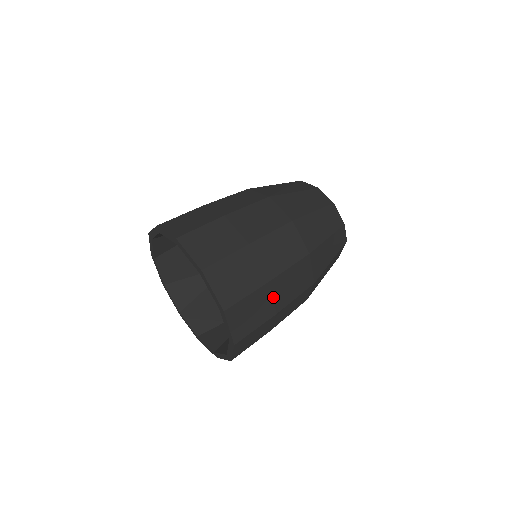
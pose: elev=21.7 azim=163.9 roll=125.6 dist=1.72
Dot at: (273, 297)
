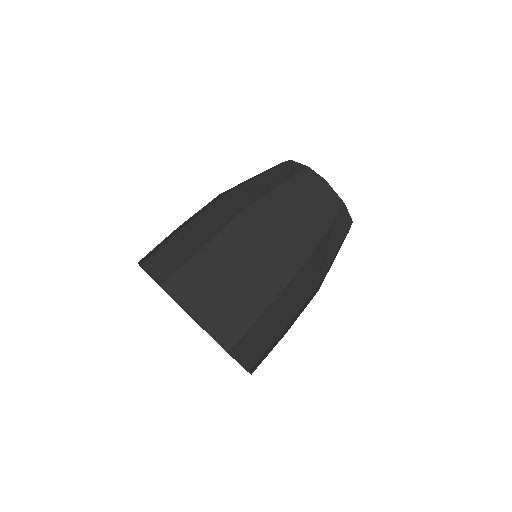
Dot at: (222, 257)
